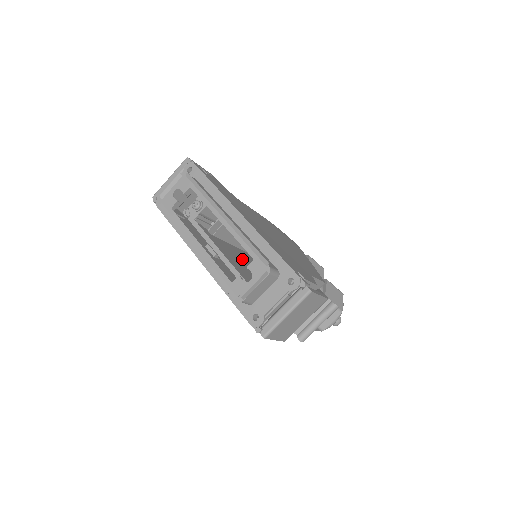
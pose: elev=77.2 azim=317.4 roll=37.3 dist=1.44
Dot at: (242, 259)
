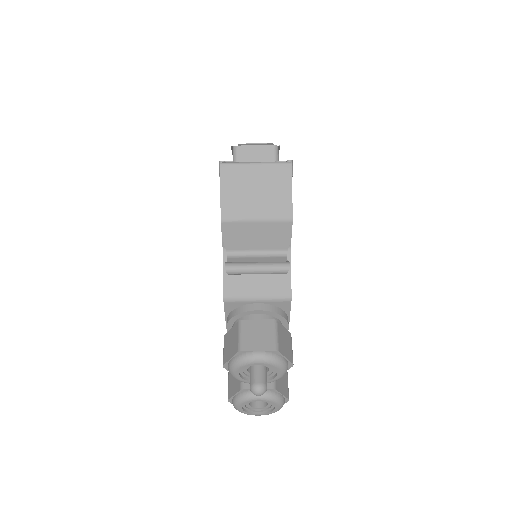
Dot at: occluded
